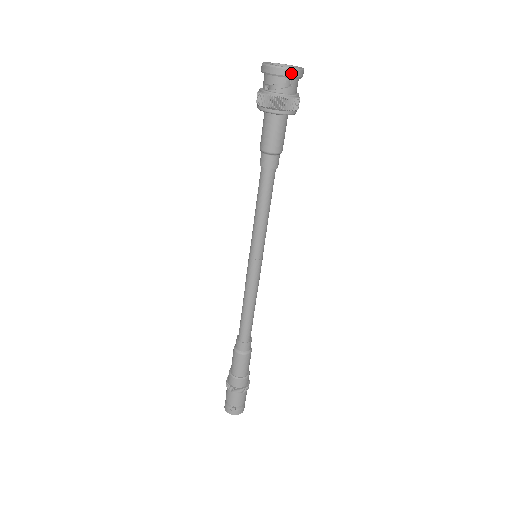
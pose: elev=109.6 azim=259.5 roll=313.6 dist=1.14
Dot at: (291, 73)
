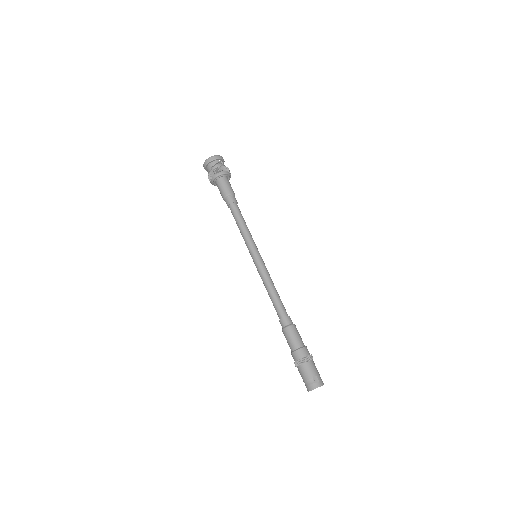
Dot at: (220, 157)
